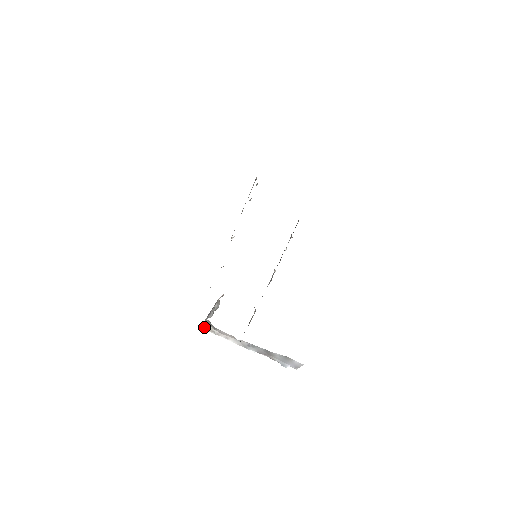
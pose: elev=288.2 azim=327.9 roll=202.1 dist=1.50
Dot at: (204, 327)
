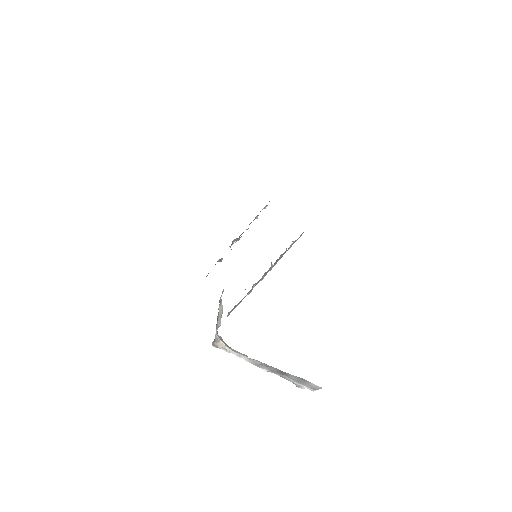
Dot at: (216, 343)
